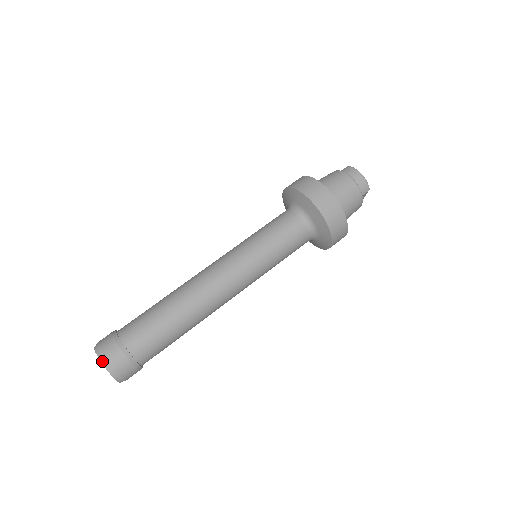
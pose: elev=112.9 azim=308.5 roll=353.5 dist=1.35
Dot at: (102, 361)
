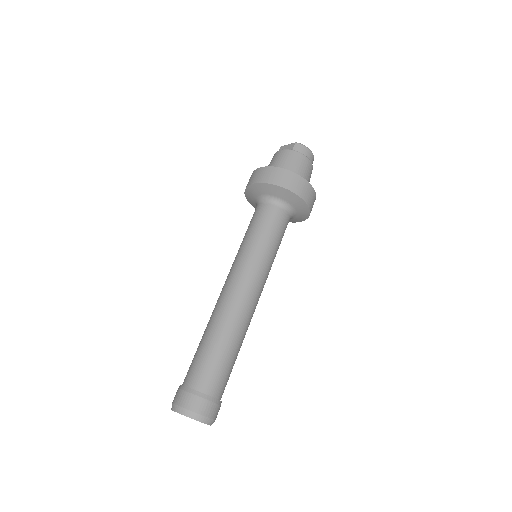
Dot at: (204, 422)
